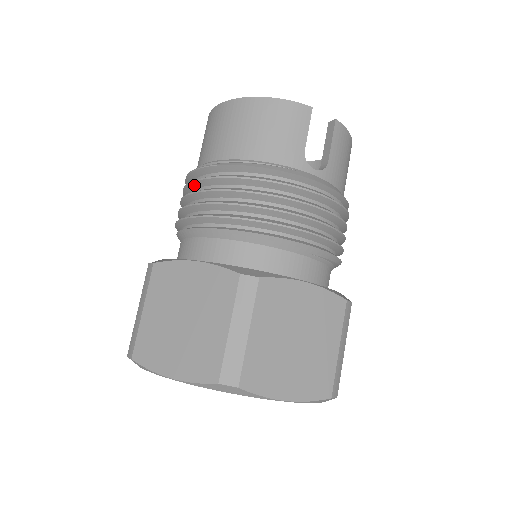
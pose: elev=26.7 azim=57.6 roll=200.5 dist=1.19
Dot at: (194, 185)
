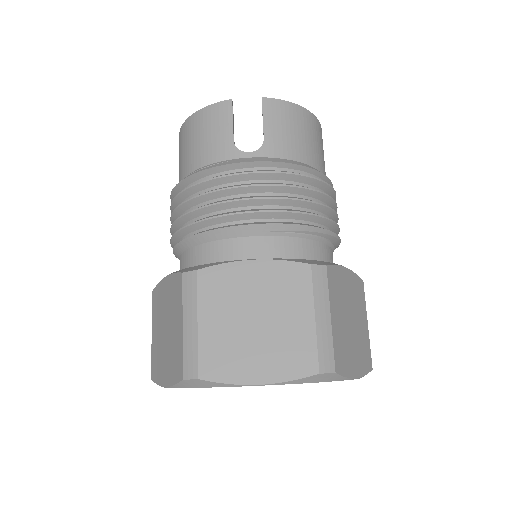
Dot at: occluded
